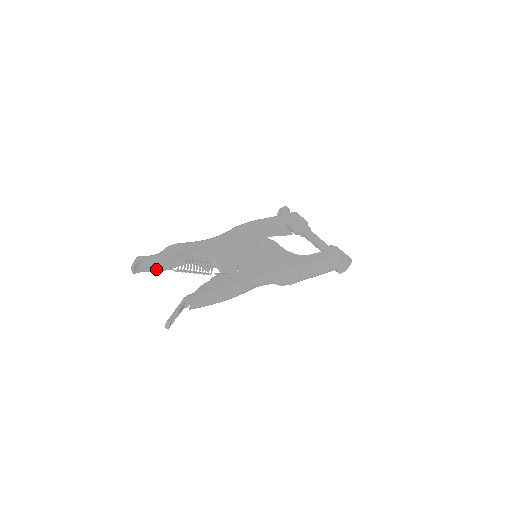
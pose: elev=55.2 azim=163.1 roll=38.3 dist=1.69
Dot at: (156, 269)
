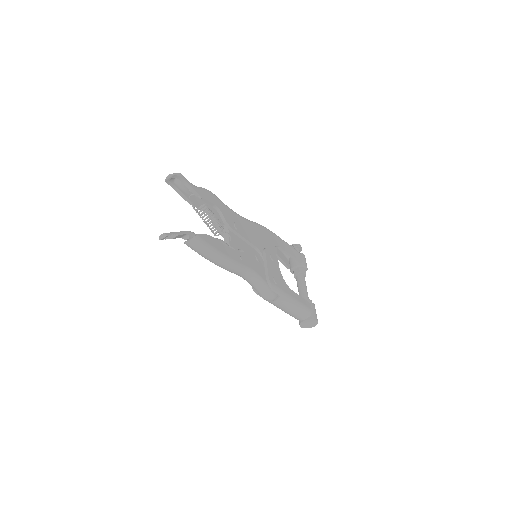
Dot at: (183, 194)
